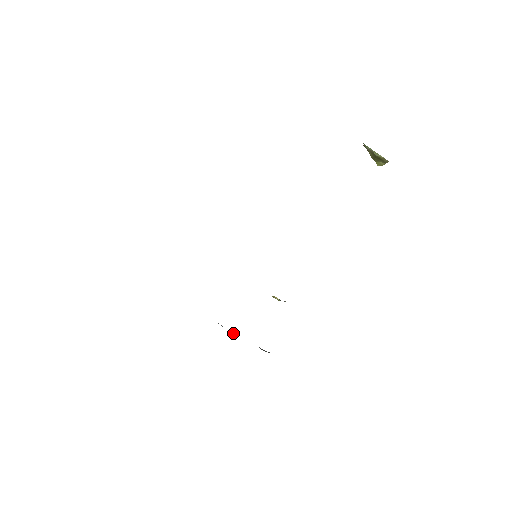
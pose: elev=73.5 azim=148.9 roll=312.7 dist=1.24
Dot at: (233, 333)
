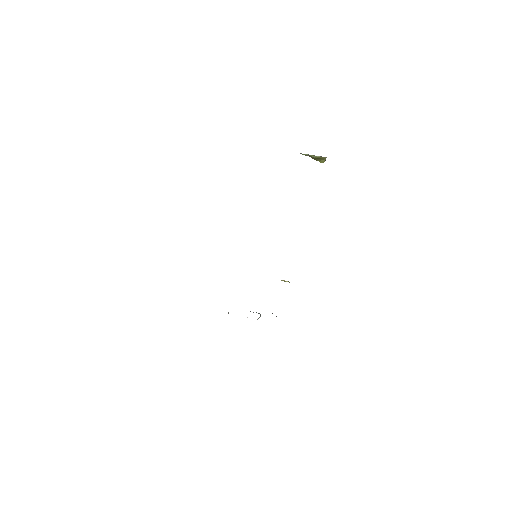
Dot at: occluded
